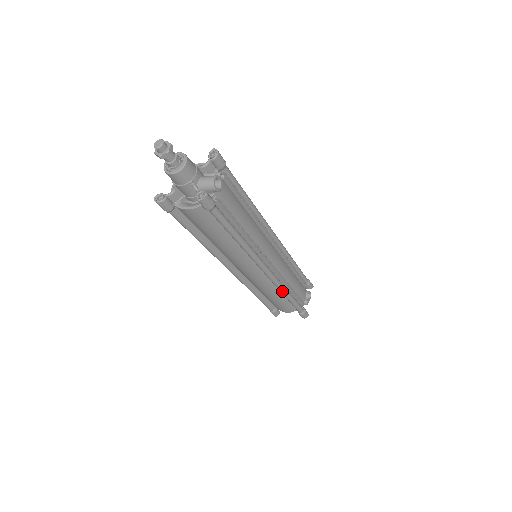
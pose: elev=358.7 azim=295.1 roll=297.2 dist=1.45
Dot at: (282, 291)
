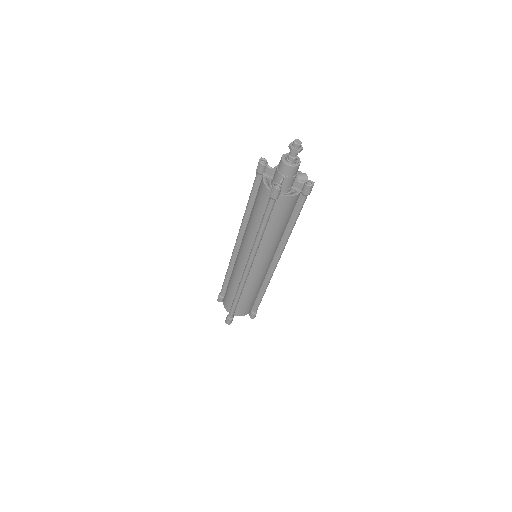
Dot at: (267, 285)
